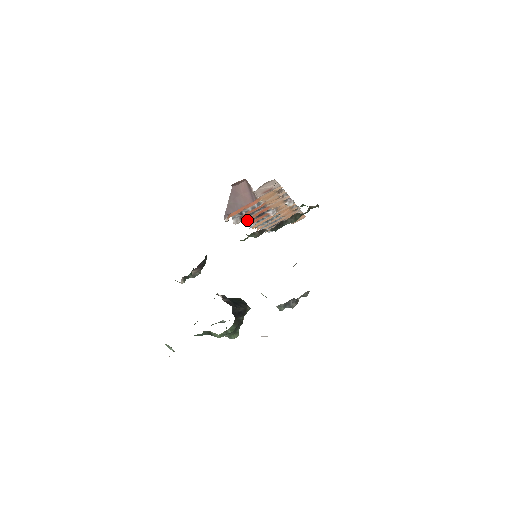
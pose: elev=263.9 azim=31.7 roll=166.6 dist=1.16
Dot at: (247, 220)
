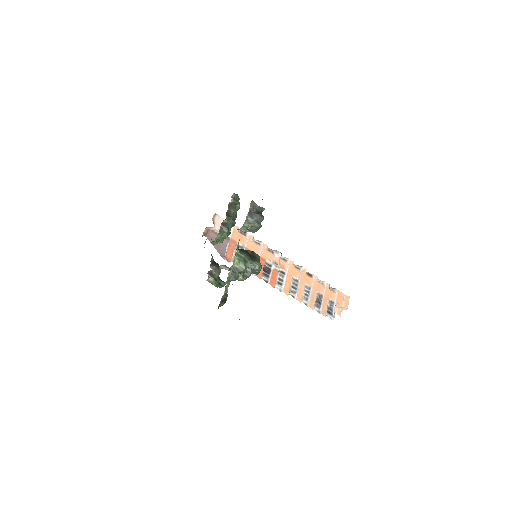
Dot at: (260, 275)
